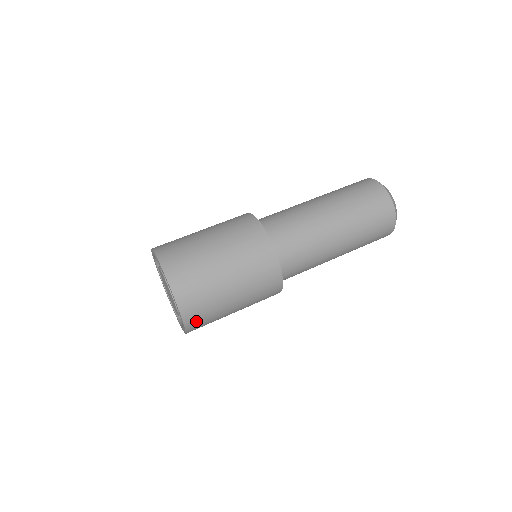
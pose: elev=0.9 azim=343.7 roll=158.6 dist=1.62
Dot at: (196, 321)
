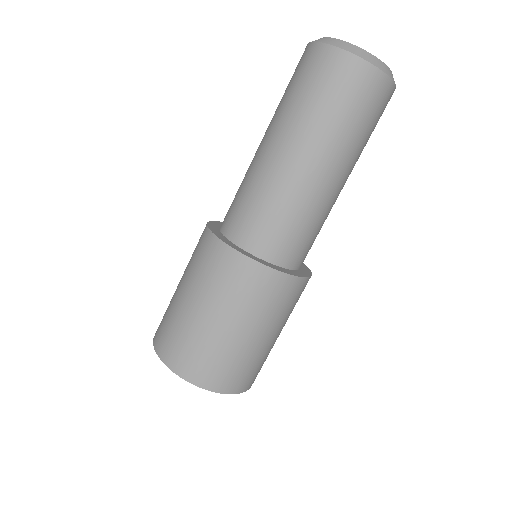
Dot at: occluded
